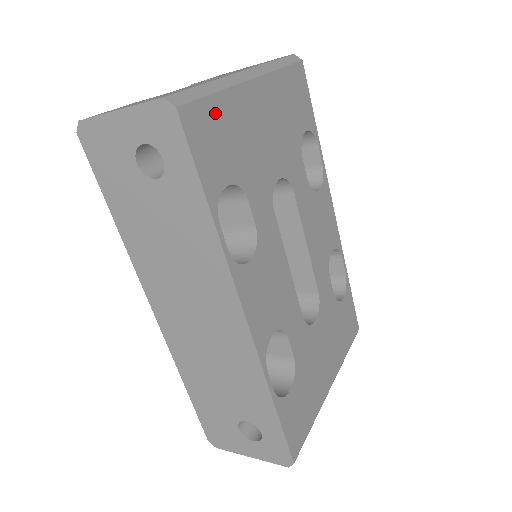
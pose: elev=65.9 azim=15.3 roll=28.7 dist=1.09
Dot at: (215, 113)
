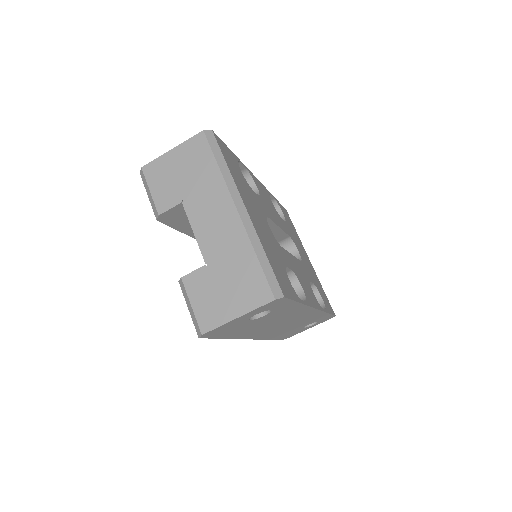
Dot at: (273, 264)
